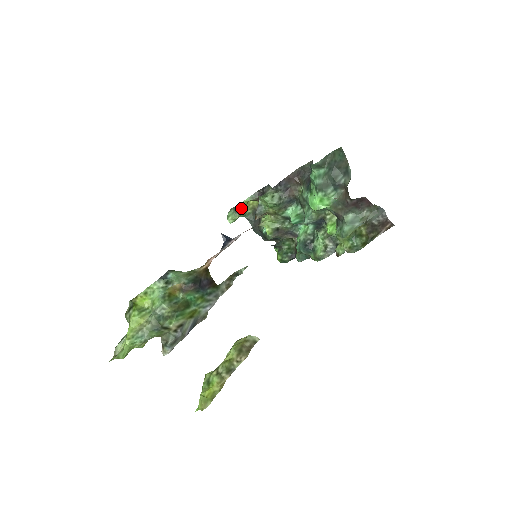
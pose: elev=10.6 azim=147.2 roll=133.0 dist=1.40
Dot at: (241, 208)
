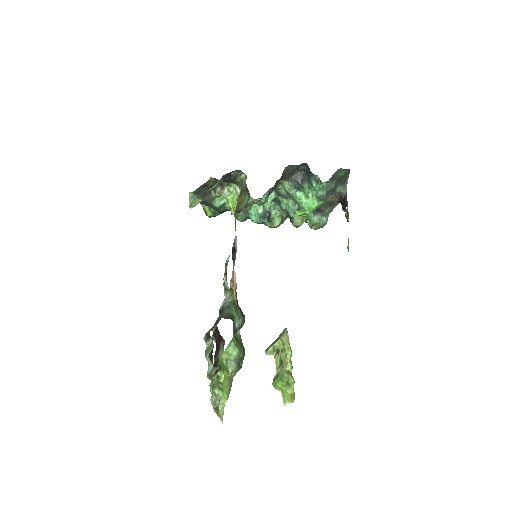
Dot at: occluded
